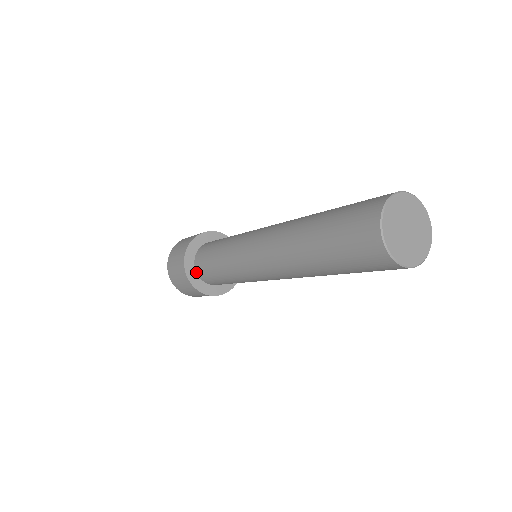
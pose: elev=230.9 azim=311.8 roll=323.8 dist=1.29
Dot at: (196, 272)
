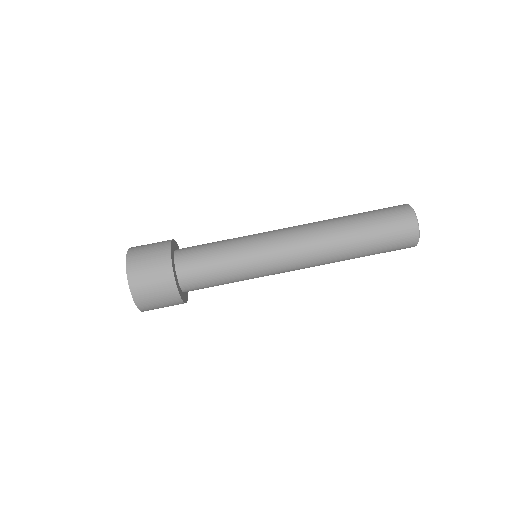
Dot at: (175, 267)
